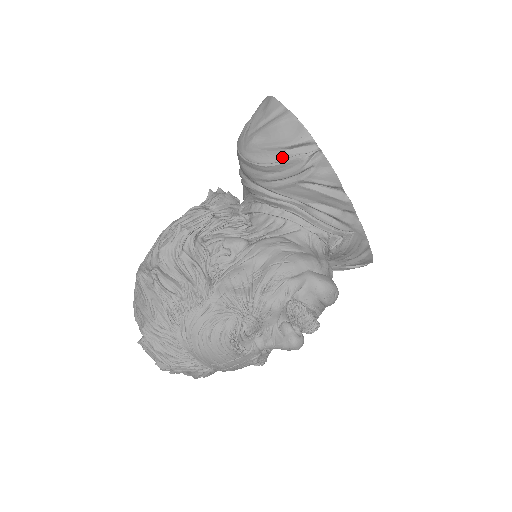
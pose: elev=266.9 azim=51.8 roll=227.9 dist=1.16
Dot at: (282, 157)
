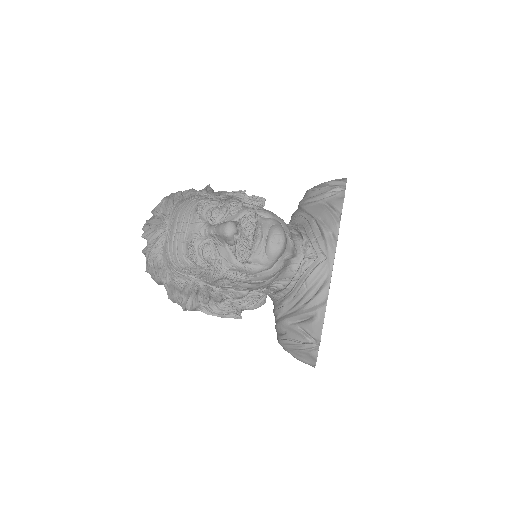
Dot at: (324, 186)
